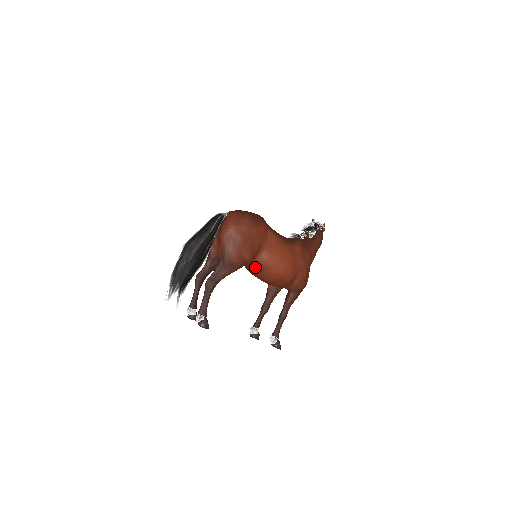
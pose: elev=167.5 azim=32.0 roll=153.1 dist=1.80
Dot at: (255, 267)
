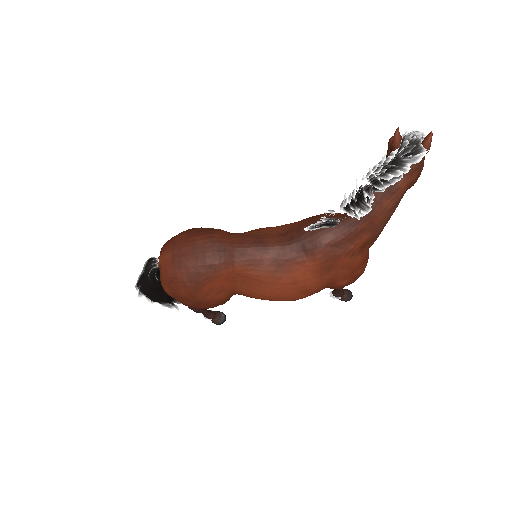
Dot at: occluded
